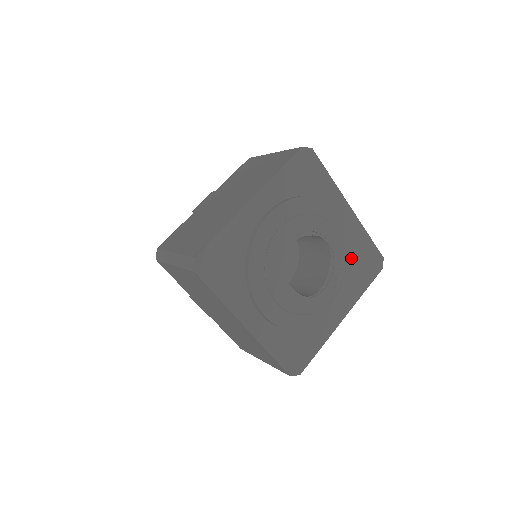
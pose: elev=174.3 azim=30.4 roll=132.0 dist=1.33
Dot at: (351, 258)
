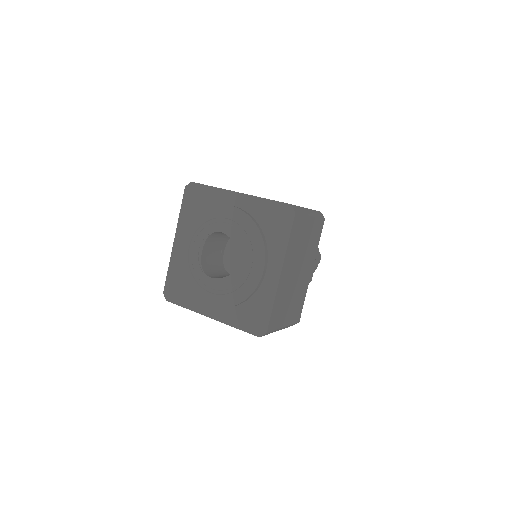
Dot at: (242, 292)
